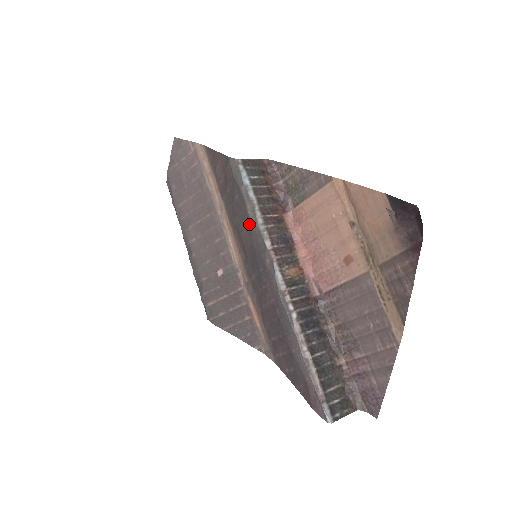
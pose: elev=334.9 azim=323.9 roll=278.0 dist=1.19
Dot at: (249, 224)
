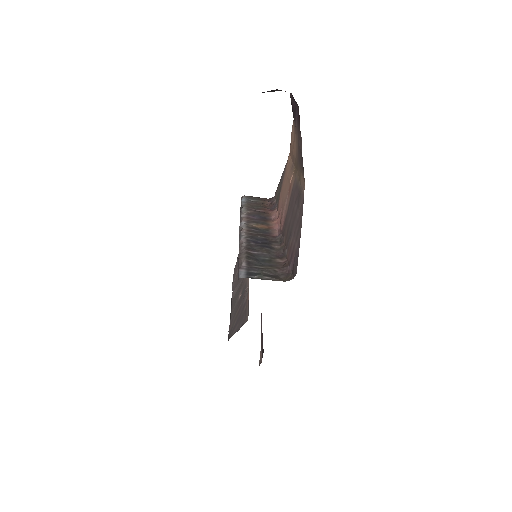
Dot at: occluded
